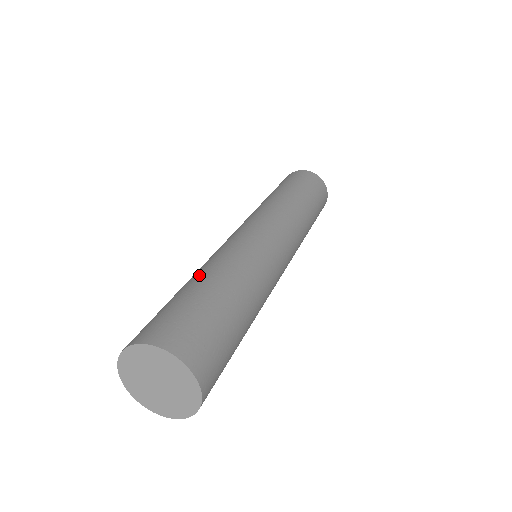
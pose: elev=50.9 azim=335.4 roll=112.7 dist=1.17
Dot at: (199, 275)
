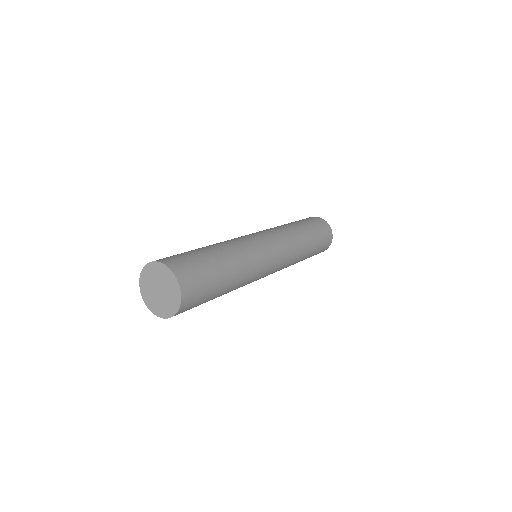
Dot at: (211, 246)
